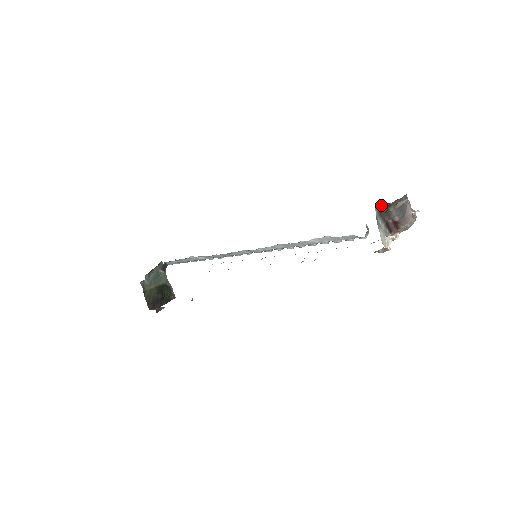
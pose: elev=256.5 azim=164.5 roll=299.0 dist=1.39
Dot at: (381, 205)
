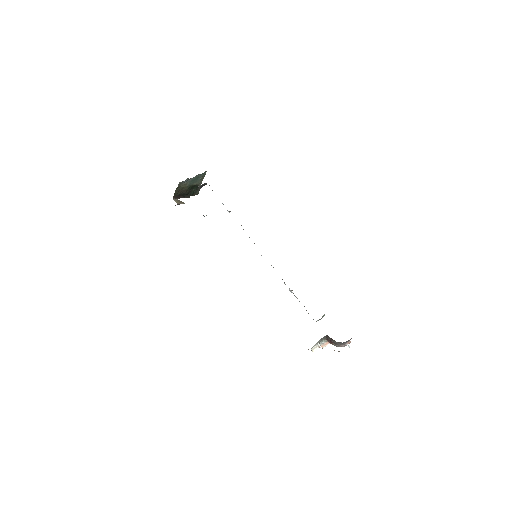
Dot at: (329, 337)
